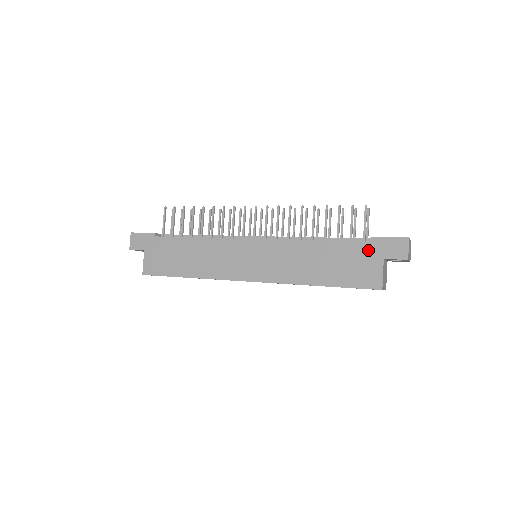
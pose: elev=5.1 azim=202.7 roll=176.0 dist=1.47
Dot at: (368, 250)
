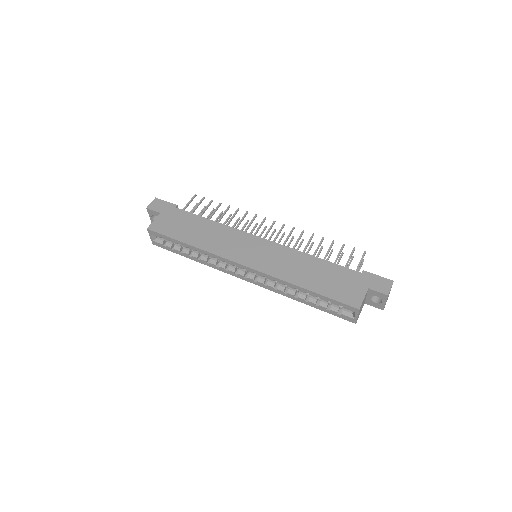
Dot at: (358, 278)
